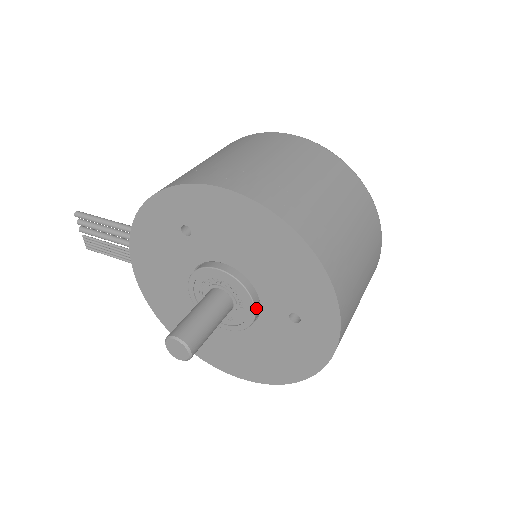
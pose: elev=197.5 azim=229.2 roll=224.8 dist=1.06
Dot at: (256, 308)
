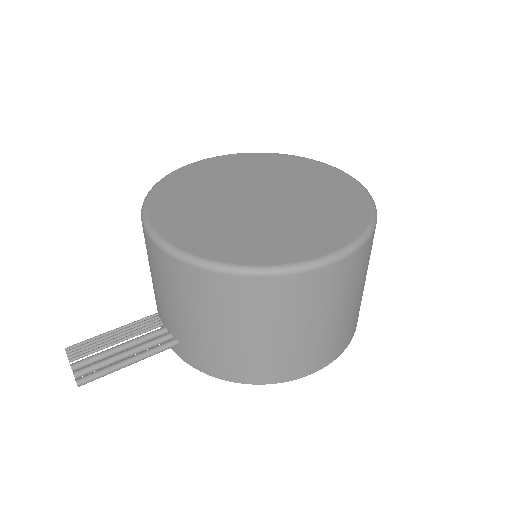
Dot at: occluded
